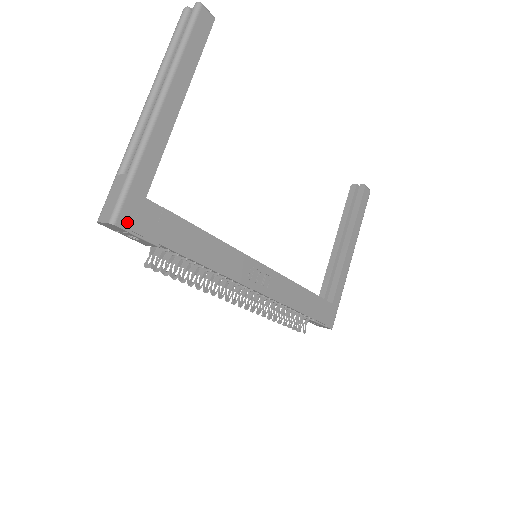
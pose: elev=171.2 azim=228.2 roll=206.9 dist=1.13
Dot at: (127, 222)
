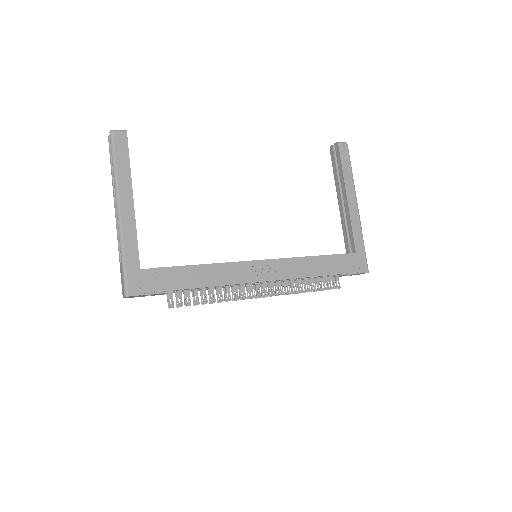
Dot at: (136, 290)
